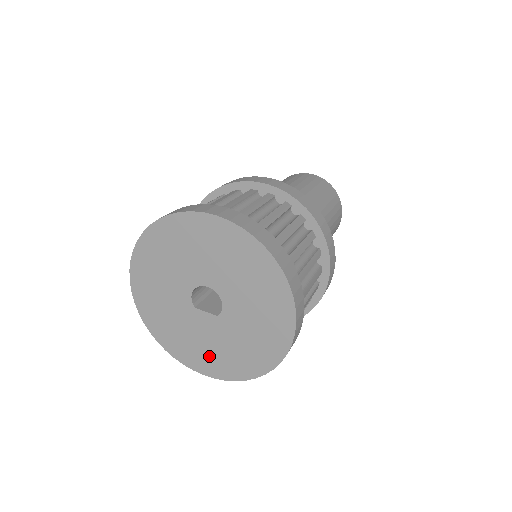
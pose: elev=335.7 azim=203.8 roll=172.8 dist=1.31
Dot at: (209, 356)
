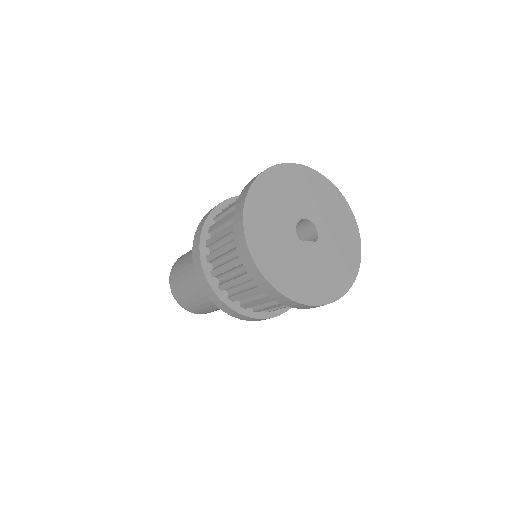
Dot at: (318, 283)
